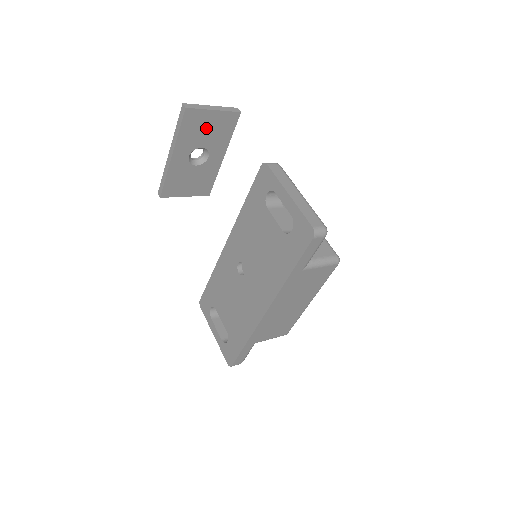
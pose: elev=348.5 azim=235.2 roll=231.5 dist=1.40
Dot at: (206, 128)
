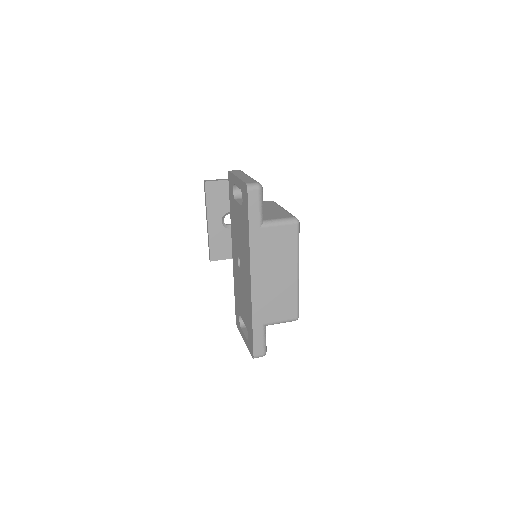
Dot at: (227, 195)
